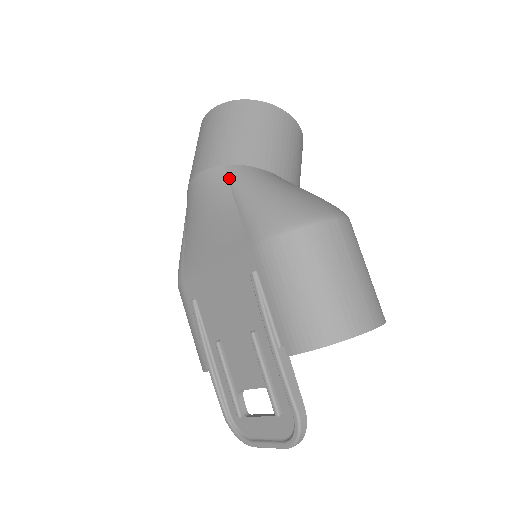
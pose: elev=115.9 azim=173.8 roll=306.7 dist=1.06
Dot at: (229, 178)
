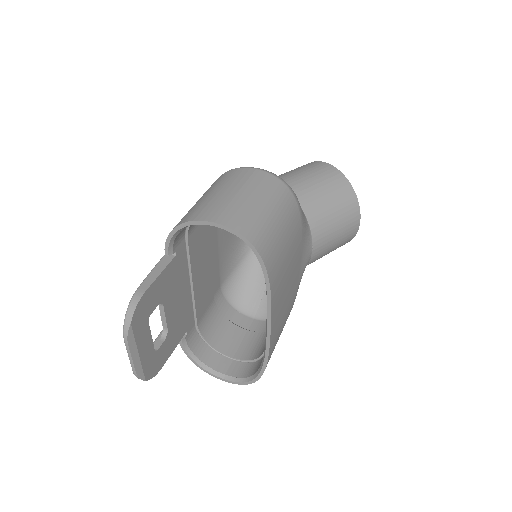
Dot at: occluded
